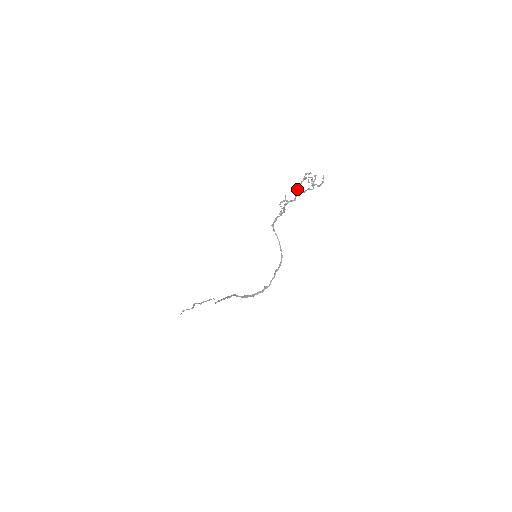
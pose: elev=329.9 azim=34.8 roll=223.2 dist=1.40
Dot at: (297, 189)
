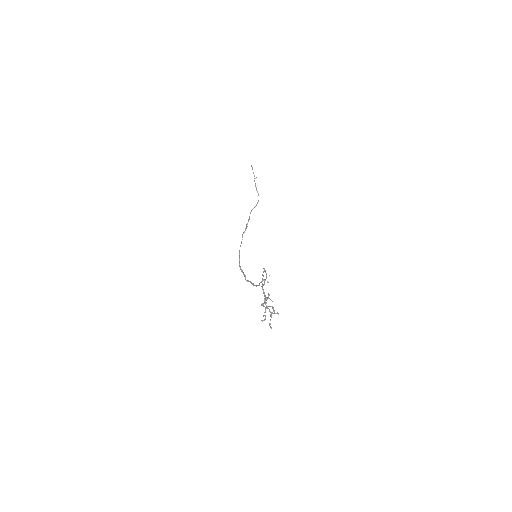
Dot at: (261, 304)
